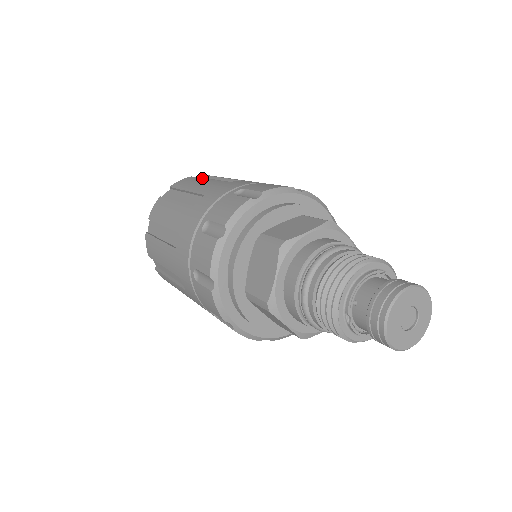
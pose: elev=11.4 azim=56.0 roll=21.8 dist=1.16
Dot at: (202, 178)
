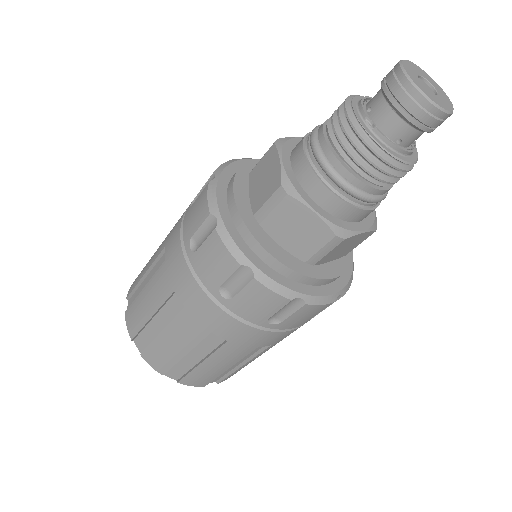
Dot at: occluded
